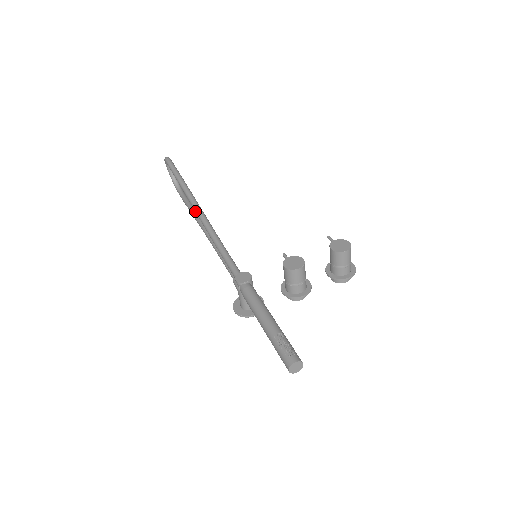
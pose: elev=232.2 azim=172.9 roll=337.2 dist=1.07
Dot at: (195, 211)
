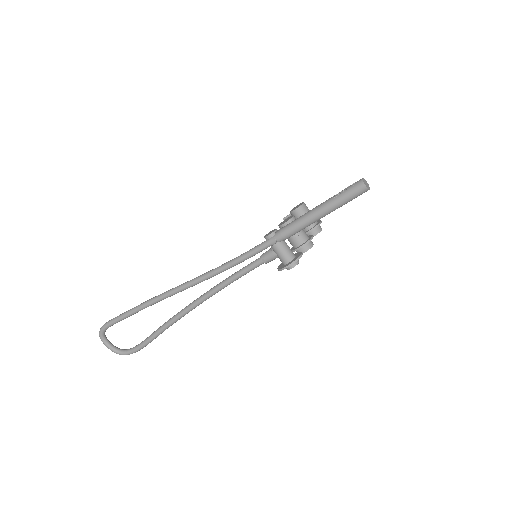
Dot at: (177, 290)
